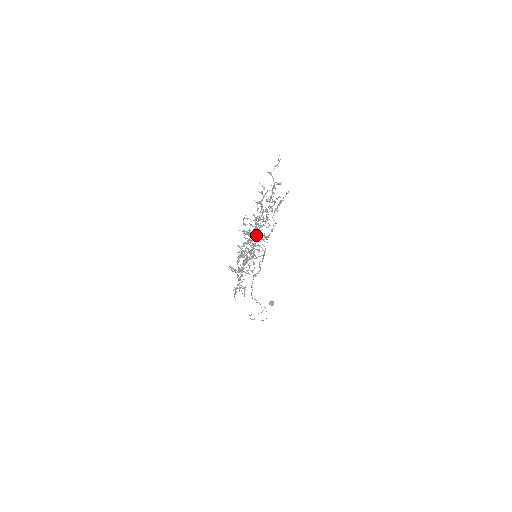
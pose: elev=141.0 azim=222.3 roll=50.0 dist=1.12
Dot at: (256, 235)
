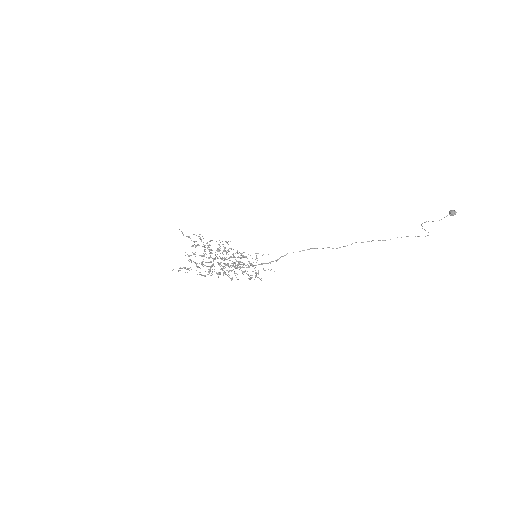
Dot at: (211, 266)
